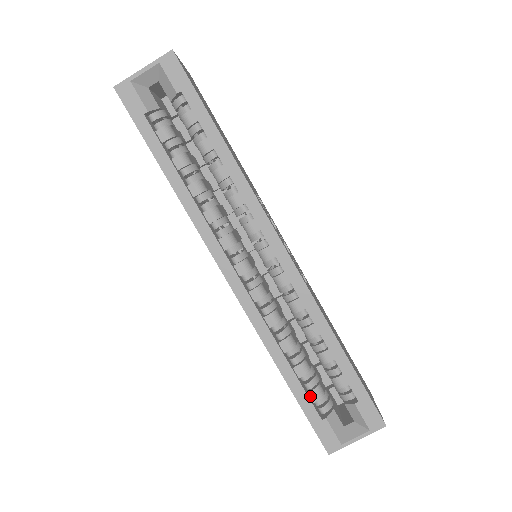
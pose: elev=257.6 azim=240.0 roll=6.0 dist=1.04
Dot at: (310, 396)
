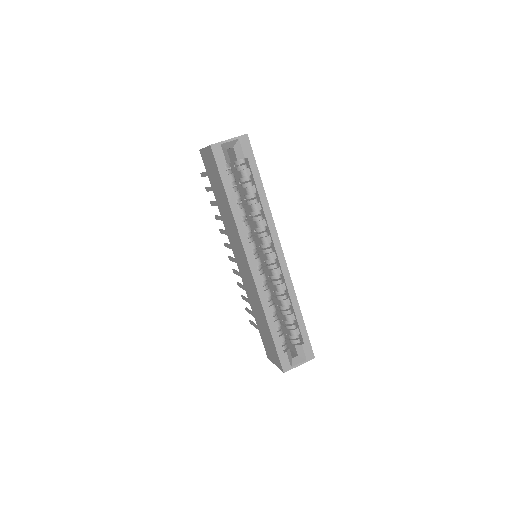
Dot at: (279, 339)
